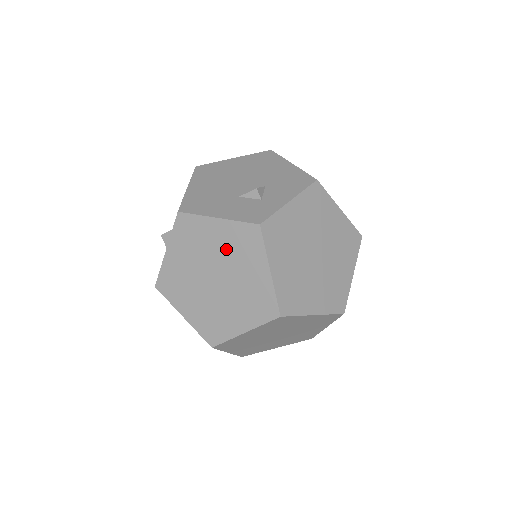
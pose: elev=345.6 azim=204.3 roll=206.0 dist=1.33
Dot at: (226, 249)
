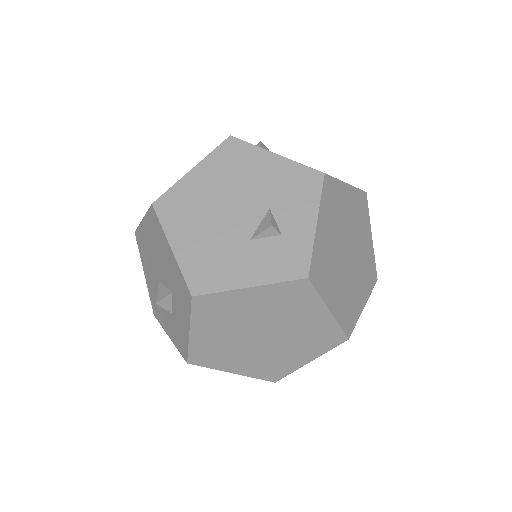
Dot at: (270, 310)
